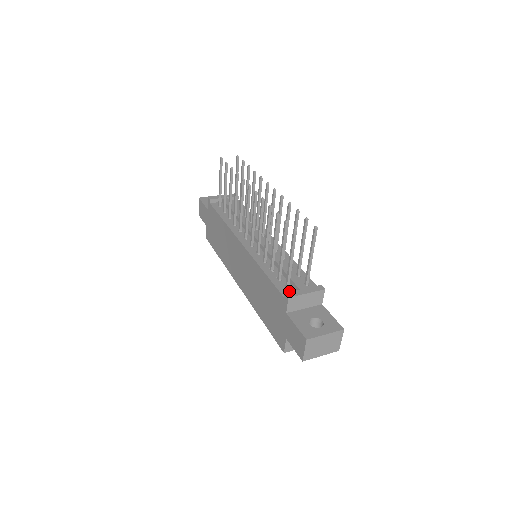
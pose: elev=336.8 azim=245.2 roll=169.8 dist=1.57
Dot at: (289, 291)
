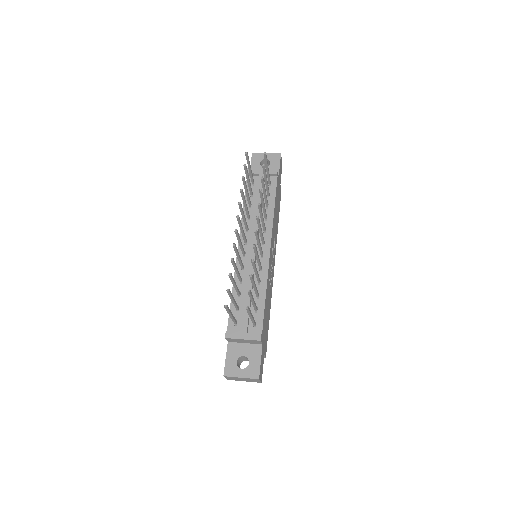
Dot at: (235, 327)
